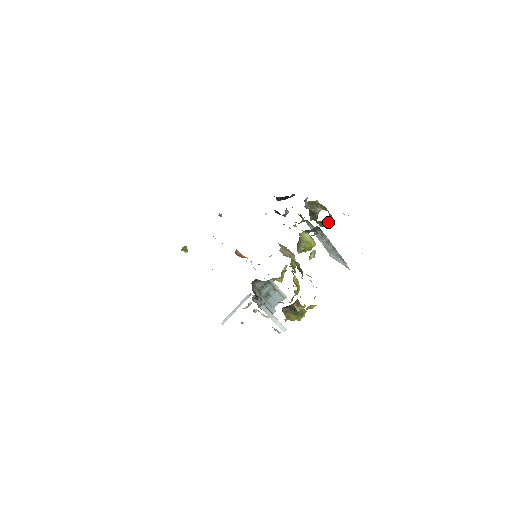
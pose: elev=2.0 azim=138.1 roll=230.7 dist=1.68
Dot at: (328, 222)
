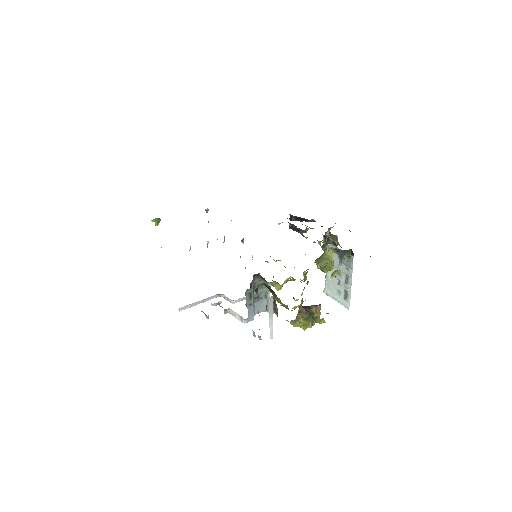
Dot at: occluded
